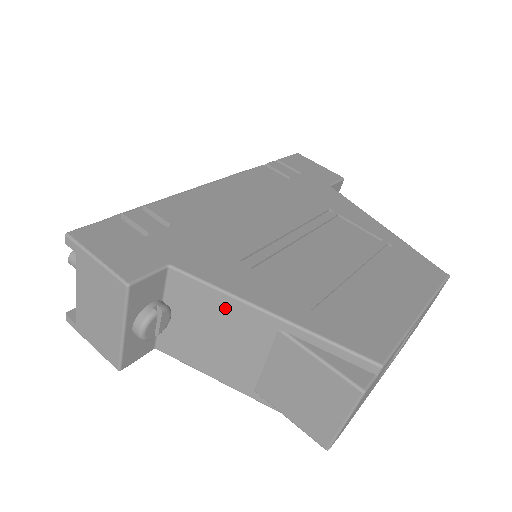
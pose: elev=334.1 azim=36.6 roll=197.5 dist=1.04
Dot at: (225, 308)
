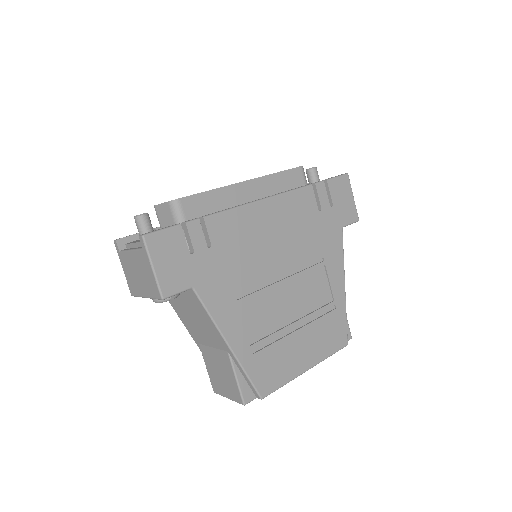
Dot at: (209, 323)
